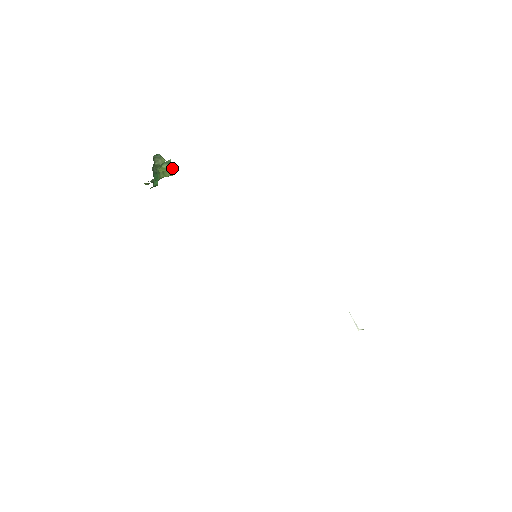
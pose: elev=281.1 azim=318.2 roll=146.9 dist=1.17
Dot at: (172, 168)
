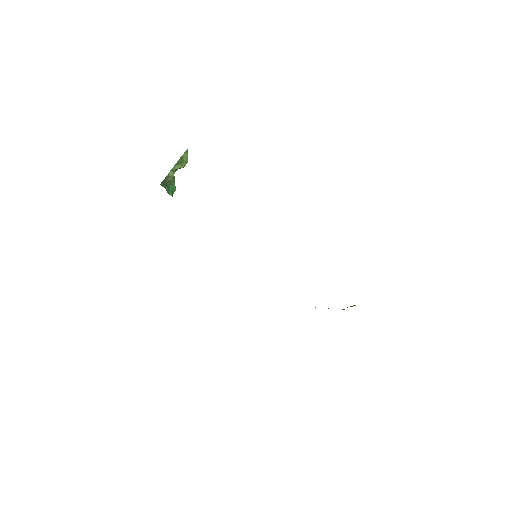
Dot at: (183, 165)
